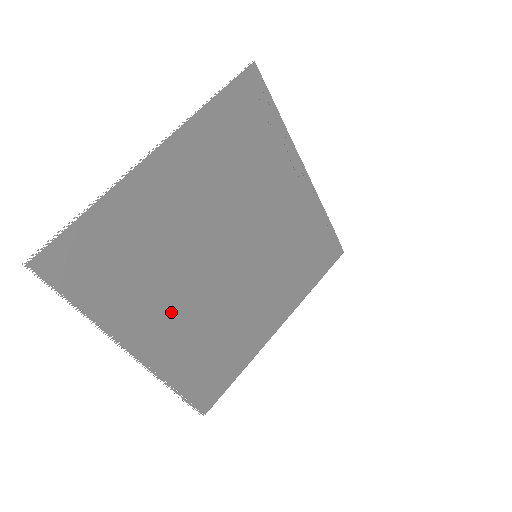
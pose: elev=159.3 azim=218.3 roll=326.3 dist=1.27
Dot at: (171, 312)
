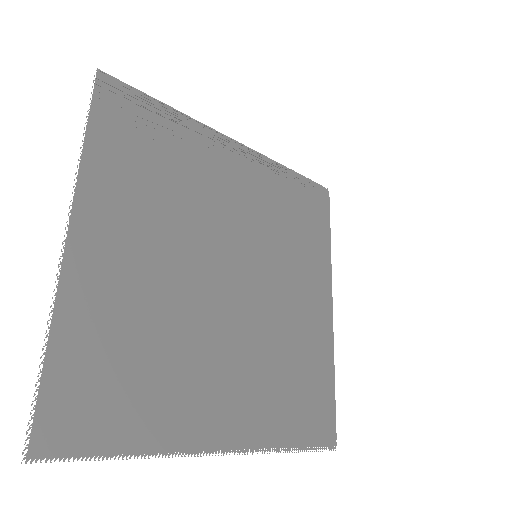
Dot at: (222, 377)
